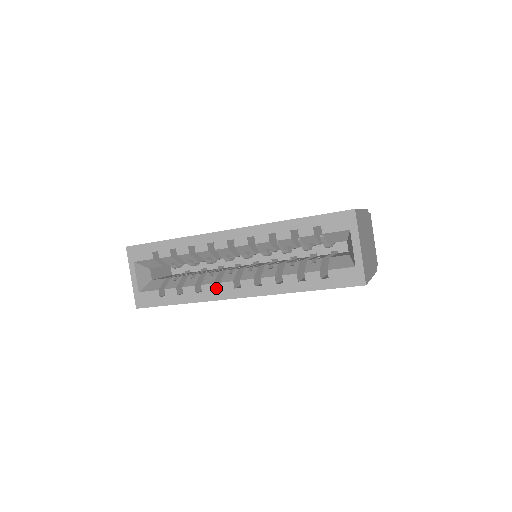
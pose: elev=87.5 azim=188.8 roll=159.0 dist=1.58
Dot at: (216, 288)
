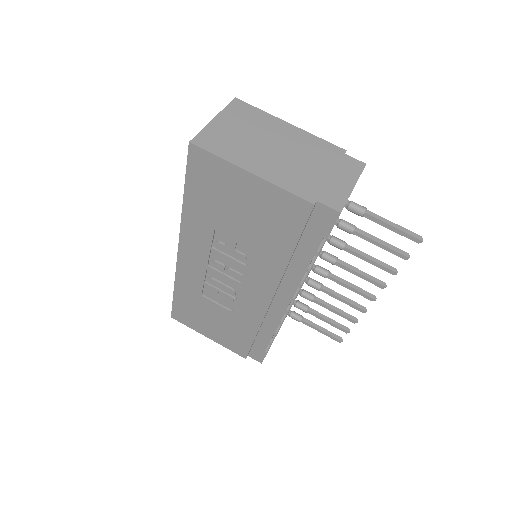
Dot at: occluded
